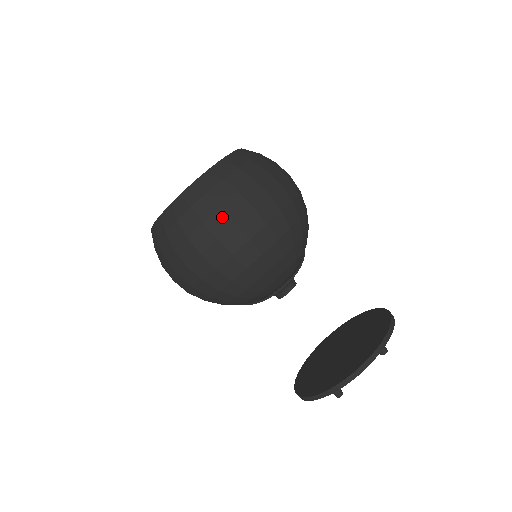
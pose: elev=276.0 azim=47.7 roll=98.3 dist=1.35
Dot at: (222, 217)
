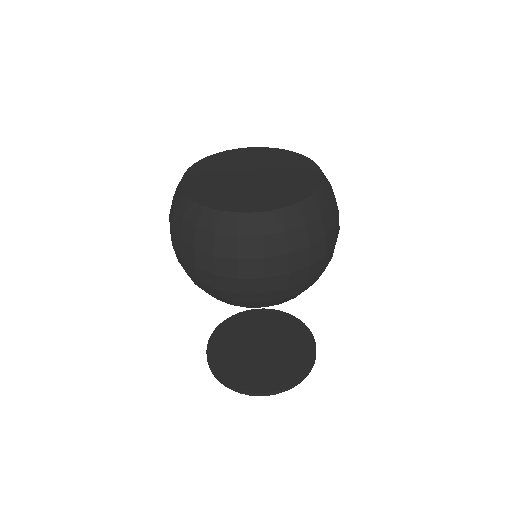
Dot at: (258, 266)
